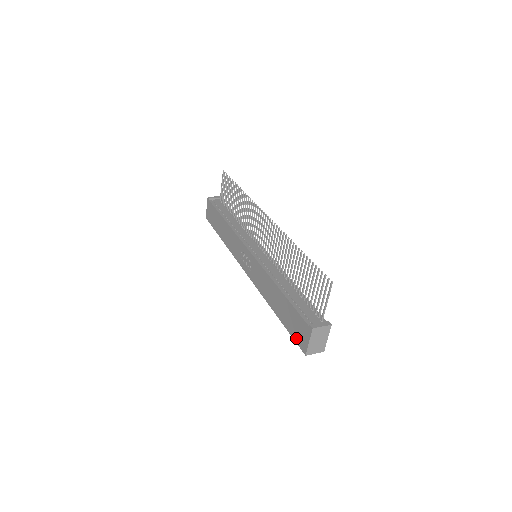
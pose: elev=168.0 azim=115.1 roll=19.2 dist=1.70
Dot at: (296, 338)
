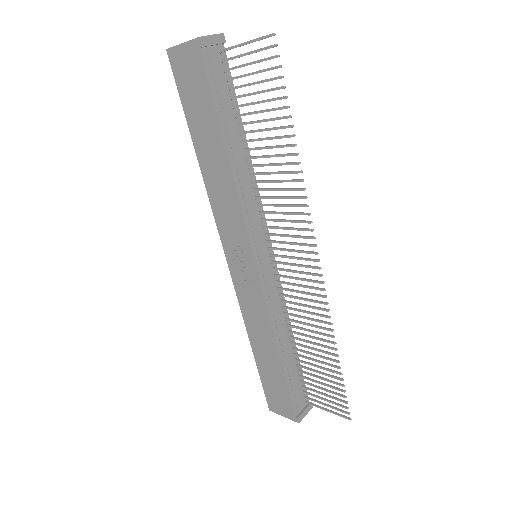
Dot at: (268, 395)
